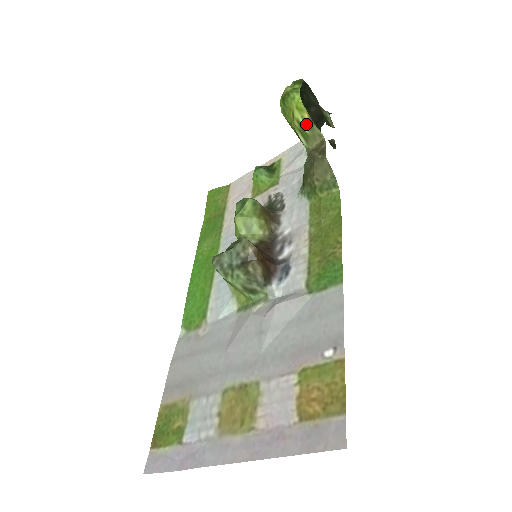
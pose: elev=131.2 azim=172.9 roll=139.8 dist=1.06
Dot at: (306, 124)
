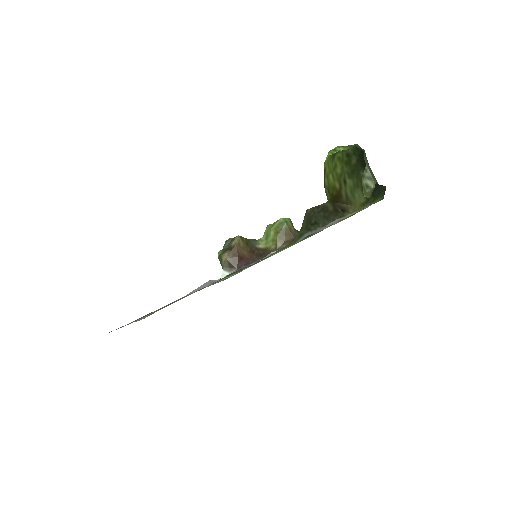
Dot at: (324, 181)
